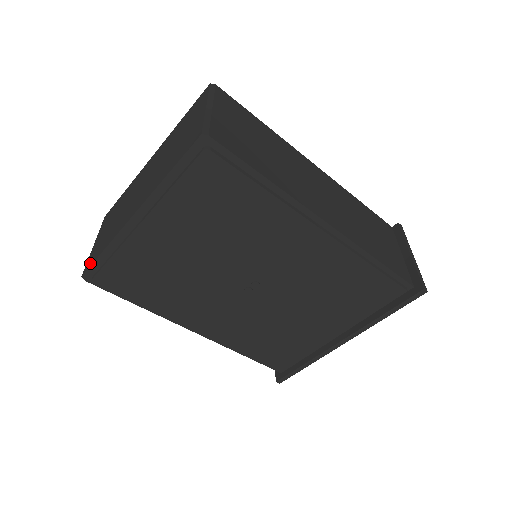
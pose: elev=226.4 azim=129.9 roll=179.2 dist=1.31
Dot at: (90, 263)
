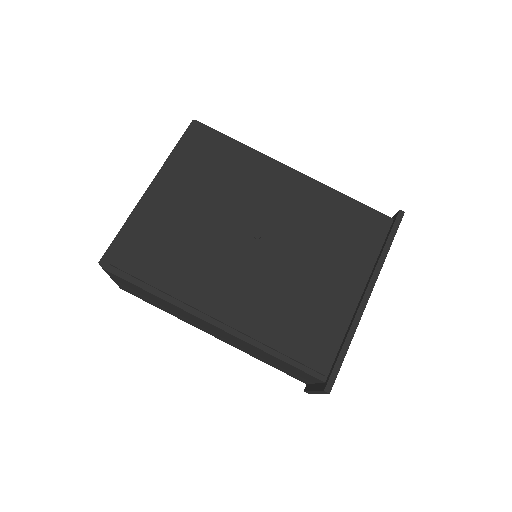
Dot at: (107, 252)
